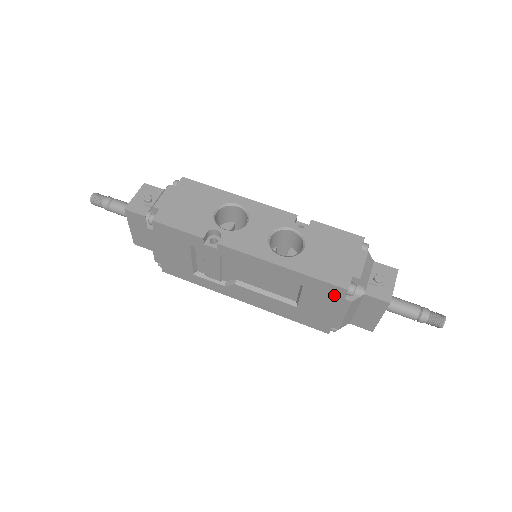
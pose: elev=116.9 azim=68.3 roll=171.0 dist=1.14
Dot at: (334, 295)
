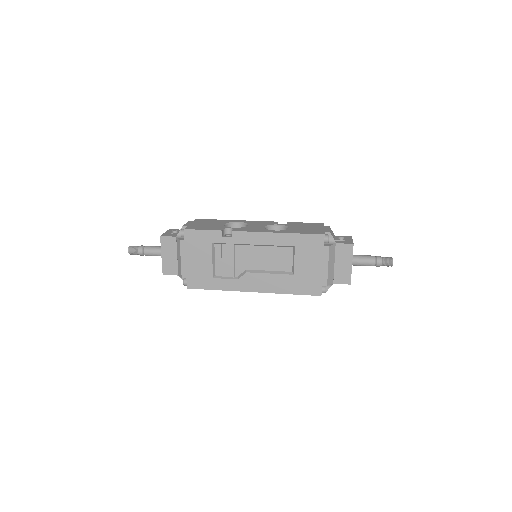
Dot at: (317, 245)
